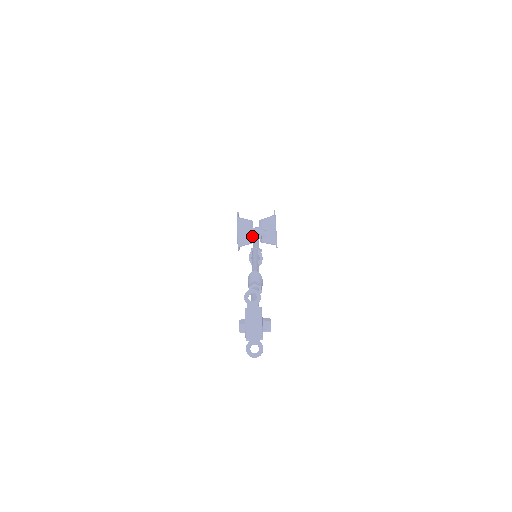
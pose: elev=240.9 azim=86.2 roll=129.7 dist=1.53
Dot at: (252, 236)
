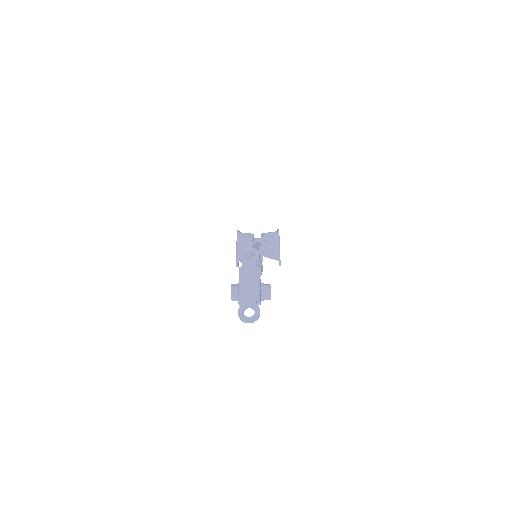
Dot at: occluded
